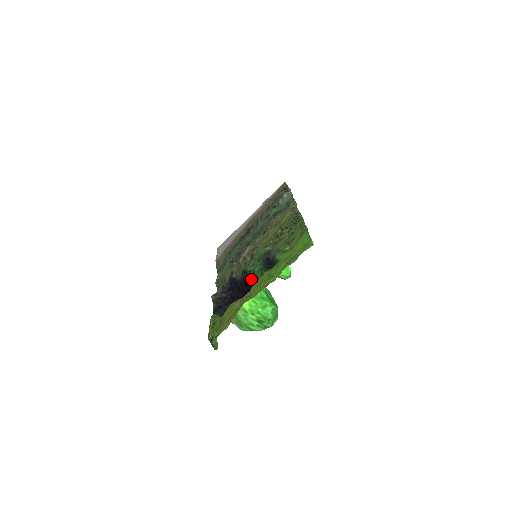
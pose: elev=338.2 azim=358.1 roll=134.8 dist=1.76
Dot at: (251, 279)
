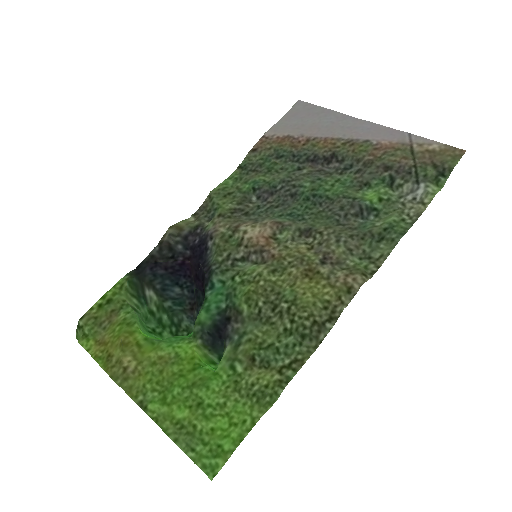
Dot at: (204, 293)
